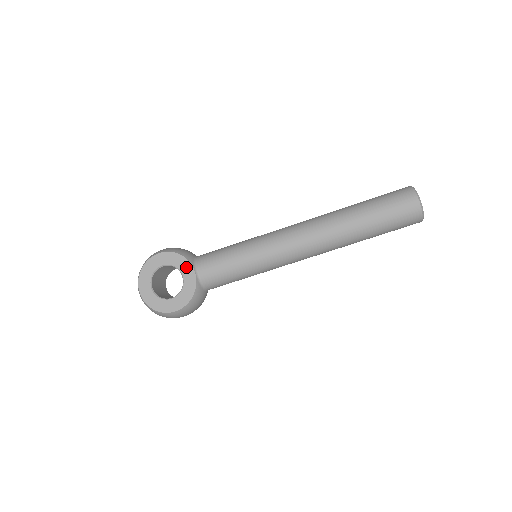
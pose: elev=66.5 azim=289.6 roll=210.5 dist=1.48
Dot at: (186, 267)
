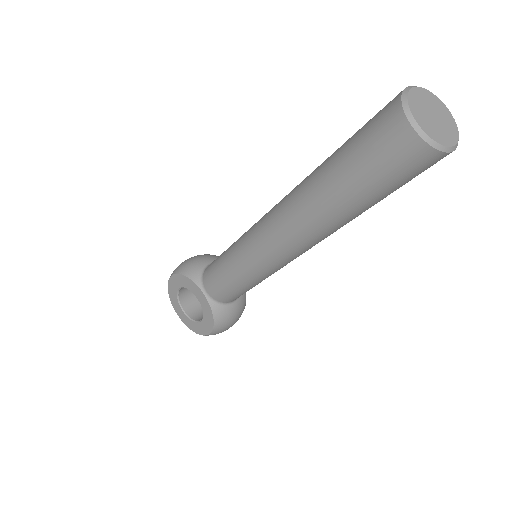
Dot at: (195, 289)
